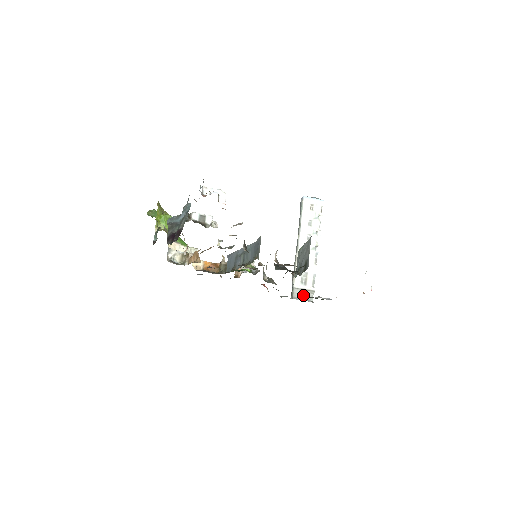
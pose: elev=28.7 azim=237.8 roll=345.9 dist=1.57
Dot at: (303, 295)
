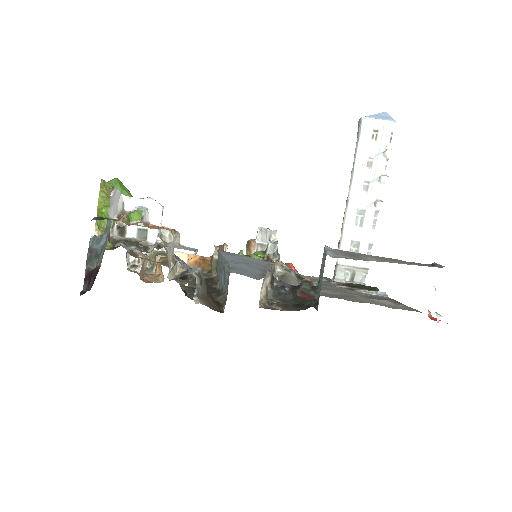
Dot at: (351, 274)
